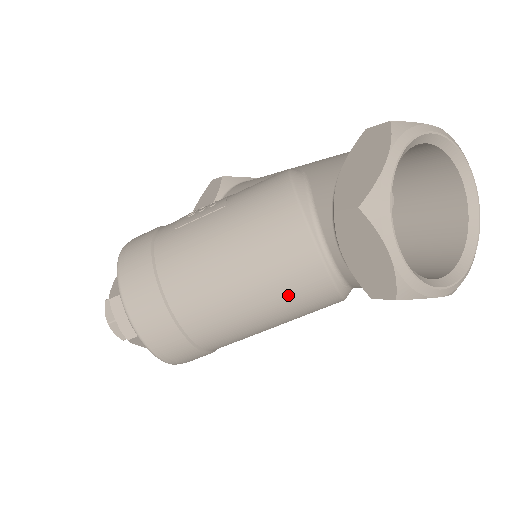
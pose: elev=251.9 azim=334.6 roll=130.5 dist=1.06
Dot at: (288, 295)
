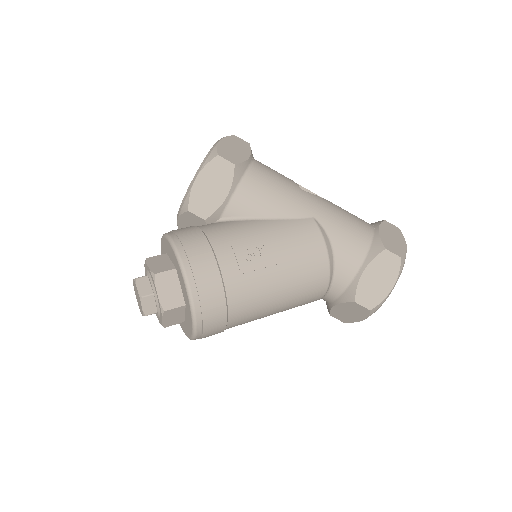
Dot at: occluded
